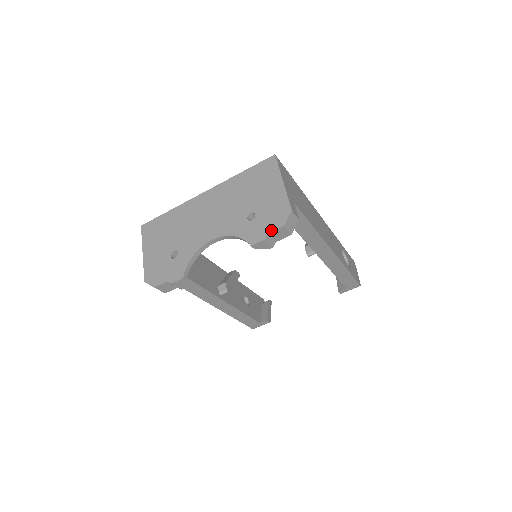
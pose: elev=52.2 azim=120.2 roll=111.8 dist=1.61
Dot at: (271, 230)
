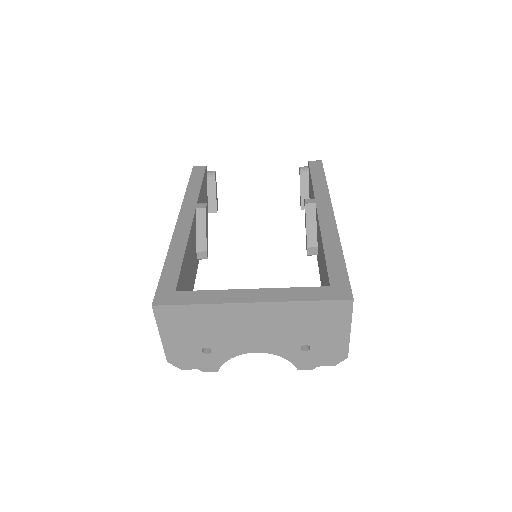
Dot at: (322, 365)
